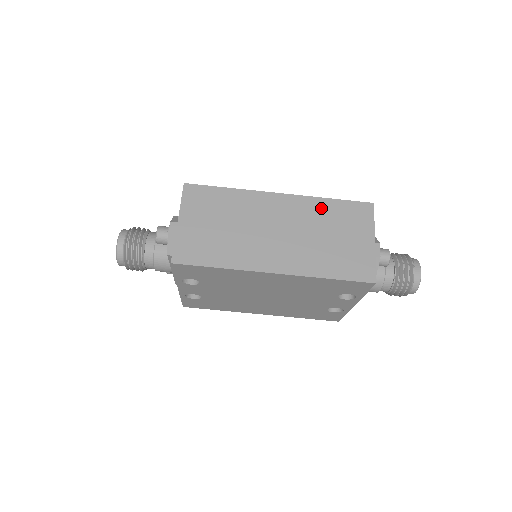
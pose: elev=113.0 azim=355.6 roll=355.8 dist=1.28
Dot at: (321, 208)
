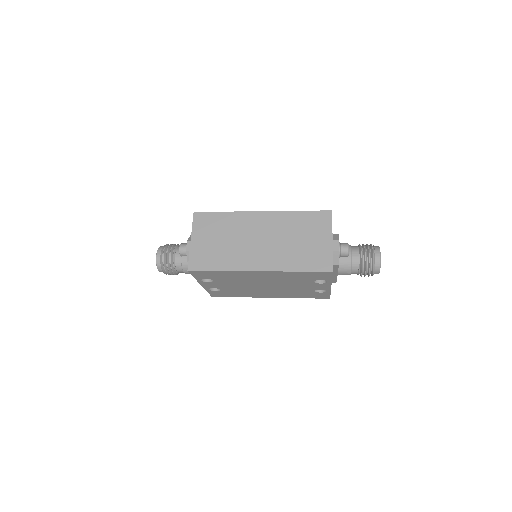
Dot at: (292, 219)
